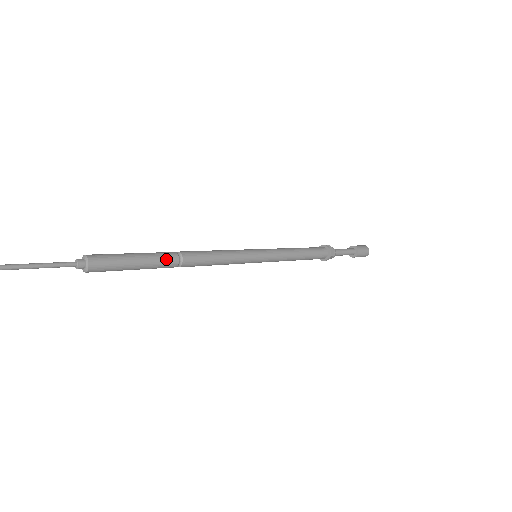
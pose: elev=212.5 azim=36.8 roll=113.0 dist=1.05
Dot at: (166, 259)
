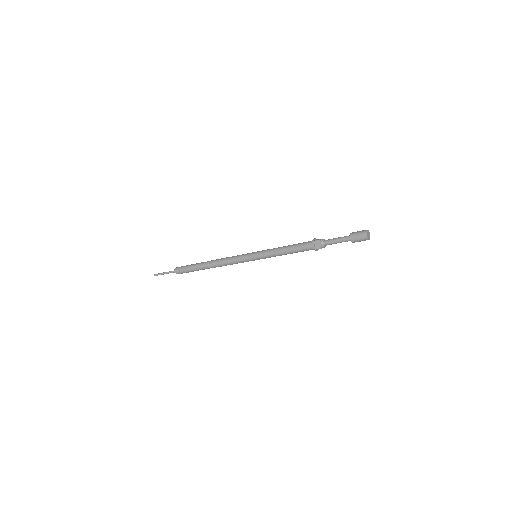
Dot at: (204, 262)
